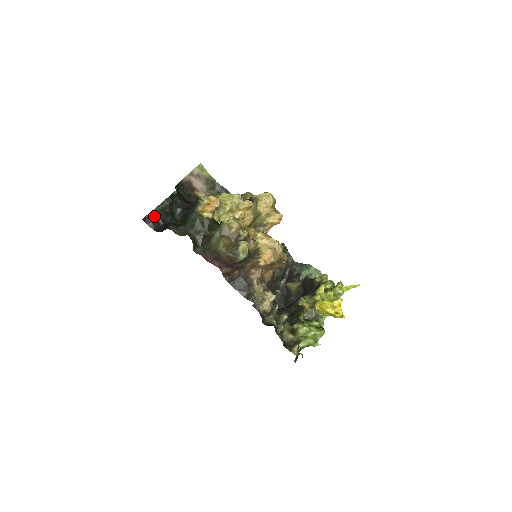
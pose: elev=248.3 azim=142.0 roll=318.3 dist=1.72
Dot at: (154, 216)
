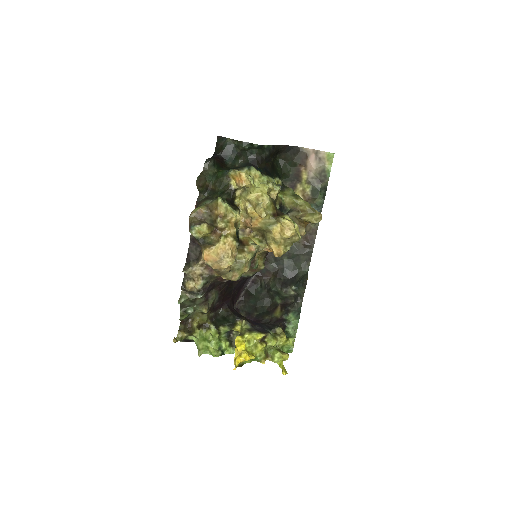
Dot at: (224, 143)
